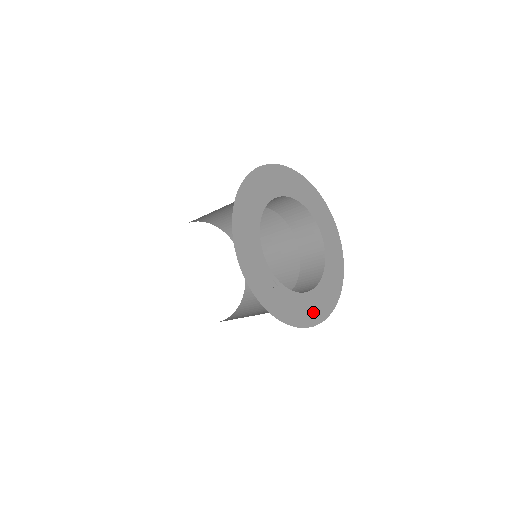
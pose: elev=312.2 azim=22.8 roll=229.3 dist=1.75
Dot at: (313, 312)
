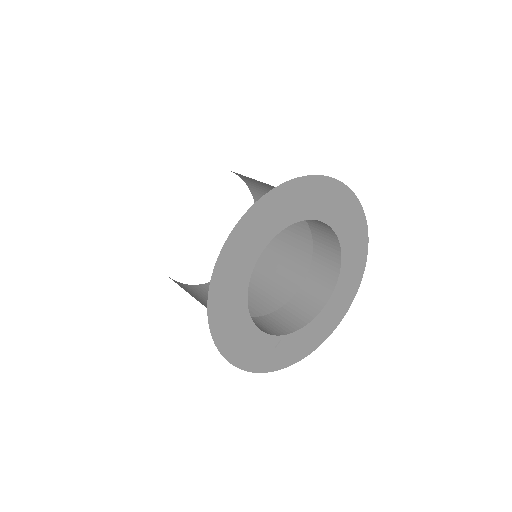
Dot at: (327, 326)
